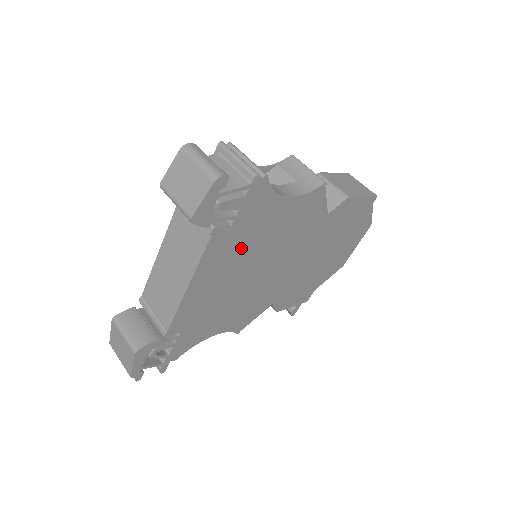
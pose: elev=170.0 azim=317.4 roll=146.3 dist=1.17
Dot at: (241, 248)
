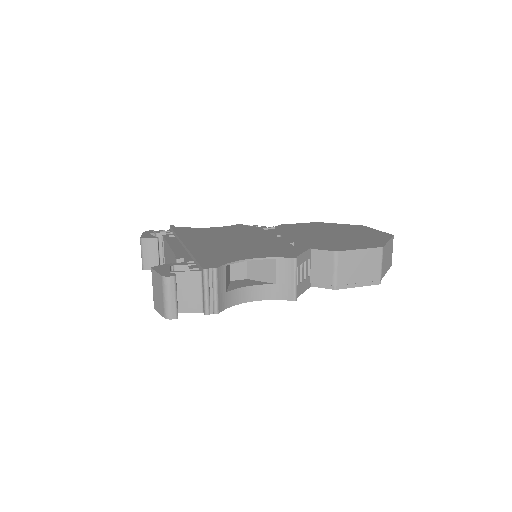
Dot at: occluded
